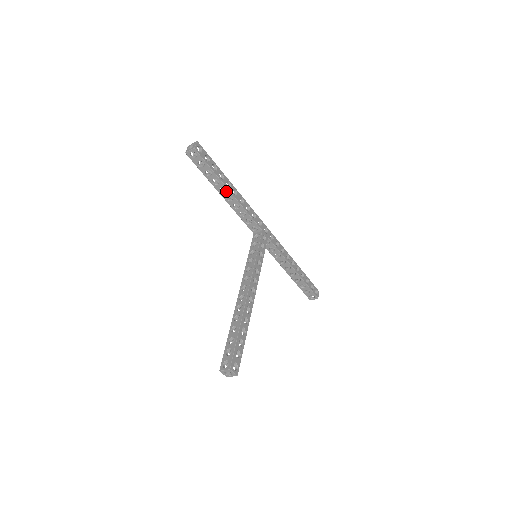
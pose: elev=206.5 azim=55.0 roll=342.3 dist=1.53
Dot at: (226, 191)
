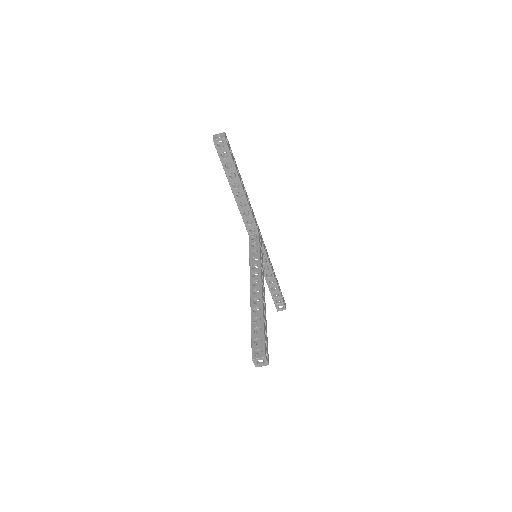
Dot at: (239, 187)
